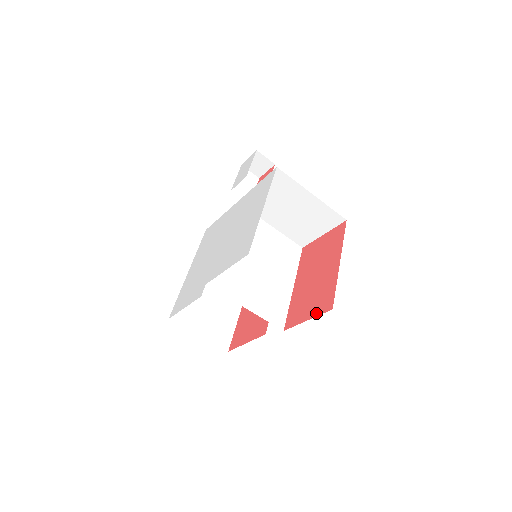
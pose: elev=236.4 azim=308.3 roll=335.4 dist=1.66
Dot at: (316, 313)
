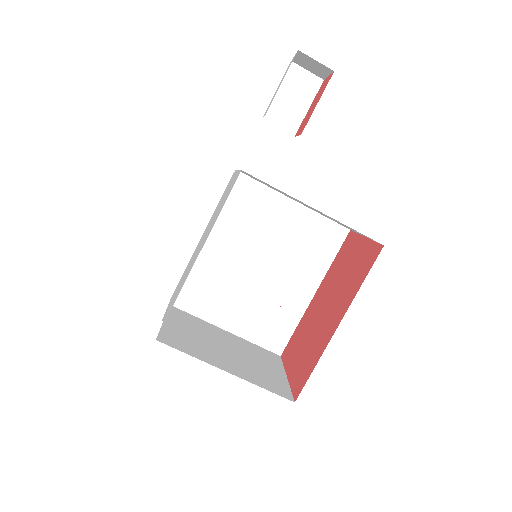
Dot at: (292, 380)
